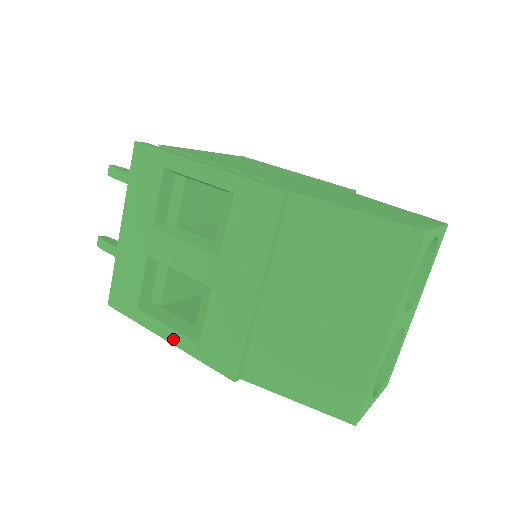
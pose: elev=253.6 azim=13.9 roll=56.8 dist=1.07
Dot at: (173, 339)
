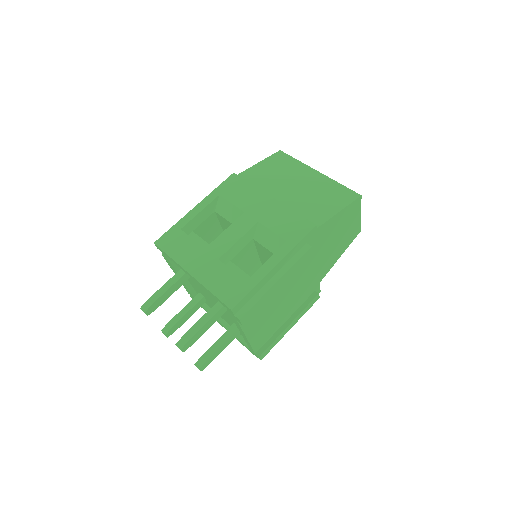
Dot at: (277, 259)
